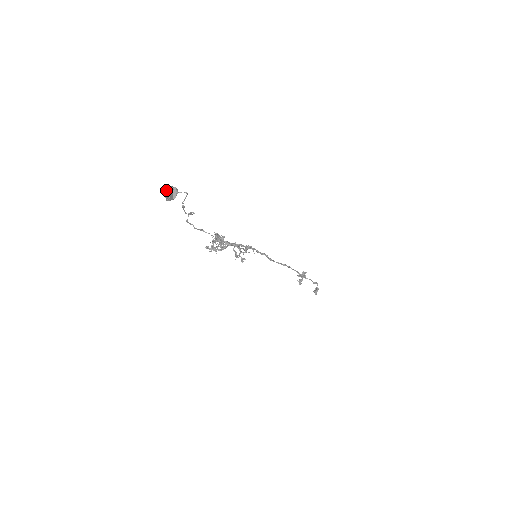
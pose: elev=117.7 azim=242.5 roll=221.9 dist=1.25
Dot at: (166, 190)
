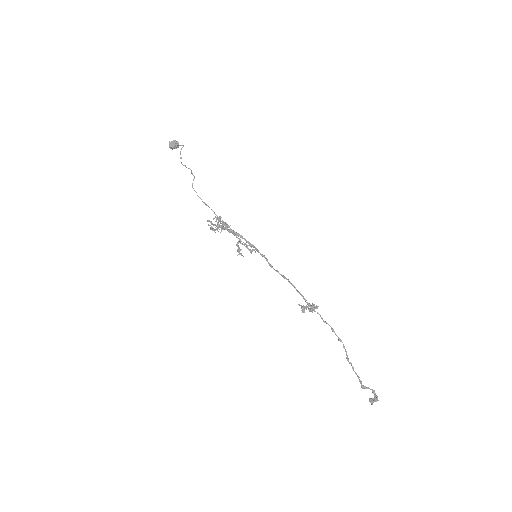
Dot at: occluded
